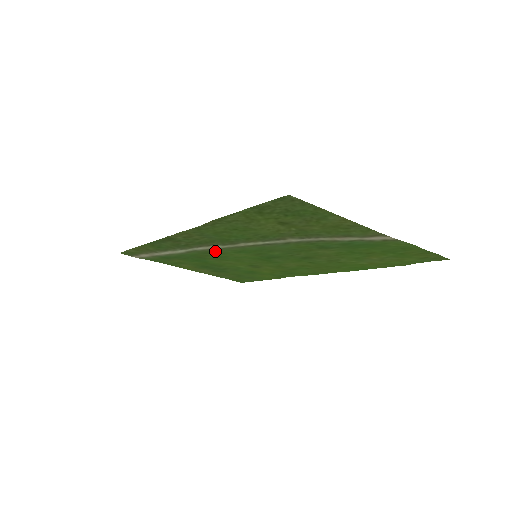
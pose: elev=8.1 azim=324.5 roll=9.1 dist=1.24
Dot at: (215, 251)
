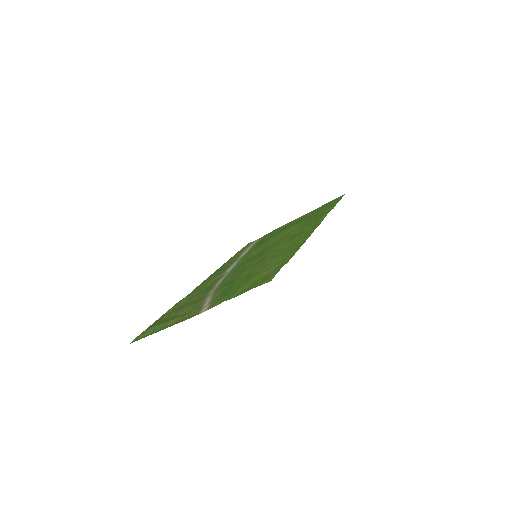
Dot at: (242, 260)
